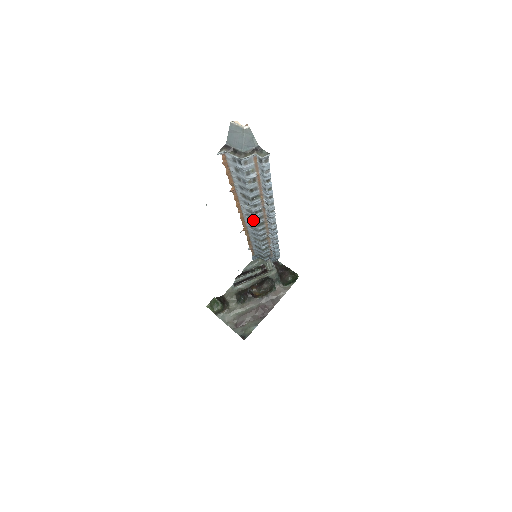
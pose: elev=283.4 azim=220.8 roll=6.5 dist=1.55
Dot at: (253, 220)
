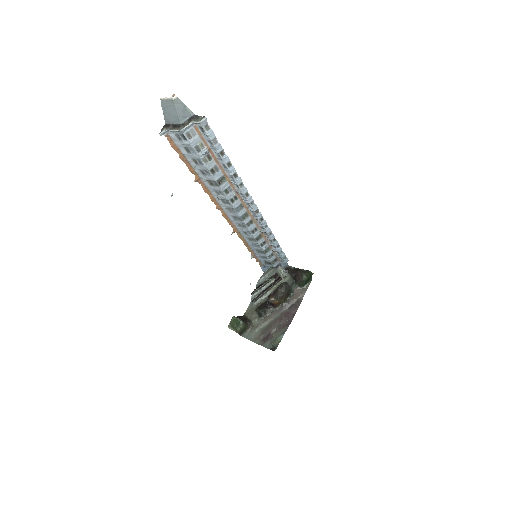
Dot at: (235, 213)
